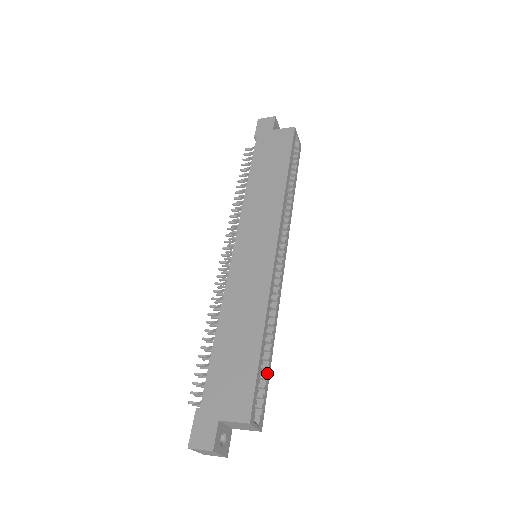
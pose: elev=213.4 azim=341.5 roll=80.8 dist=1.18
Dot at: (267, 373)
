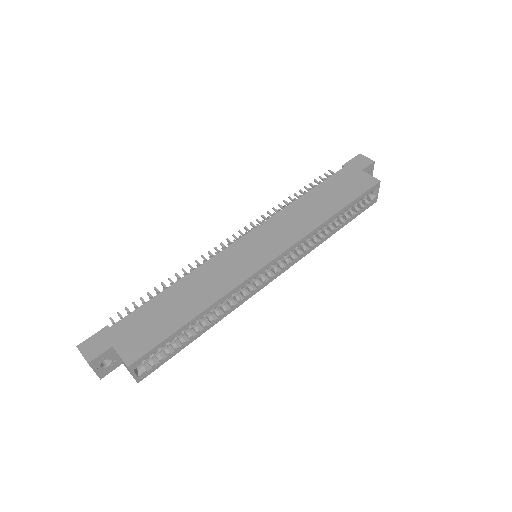
Dot at: (180, 346)
